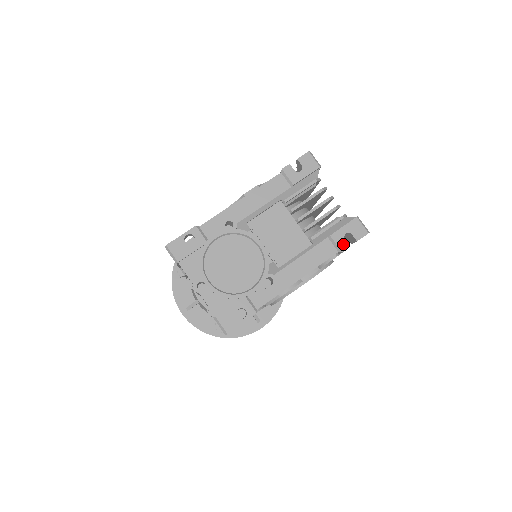
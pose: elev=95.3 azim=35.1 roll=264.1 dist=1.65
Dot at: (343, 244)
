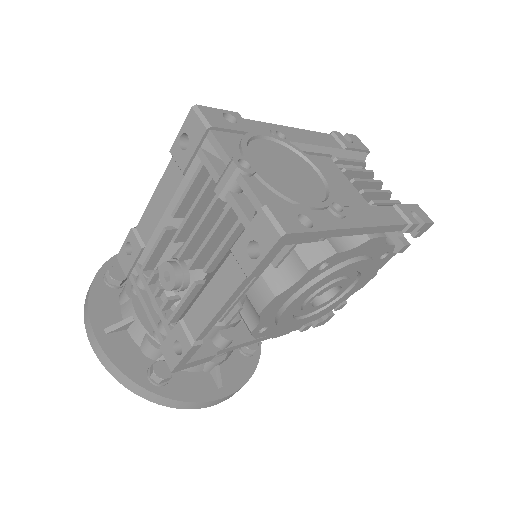
Dot at: (412, 218)
